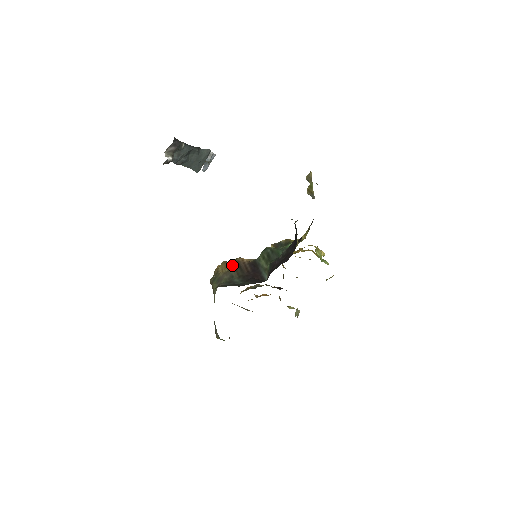
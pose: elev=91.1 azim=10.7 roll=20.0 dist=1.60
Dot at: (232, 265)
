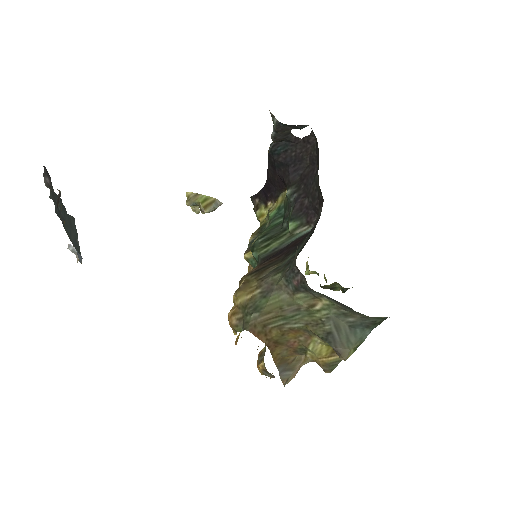
Dot at: (251, 278)
